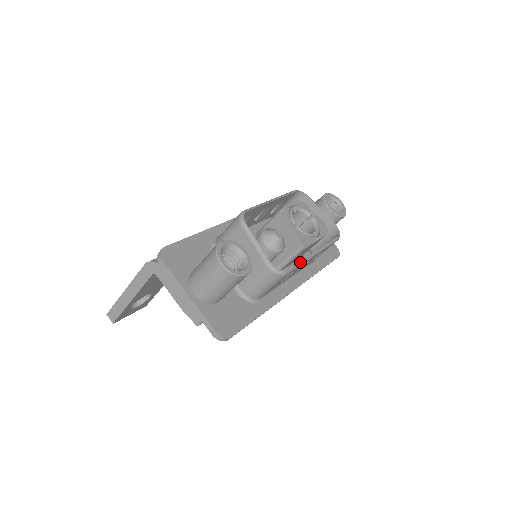
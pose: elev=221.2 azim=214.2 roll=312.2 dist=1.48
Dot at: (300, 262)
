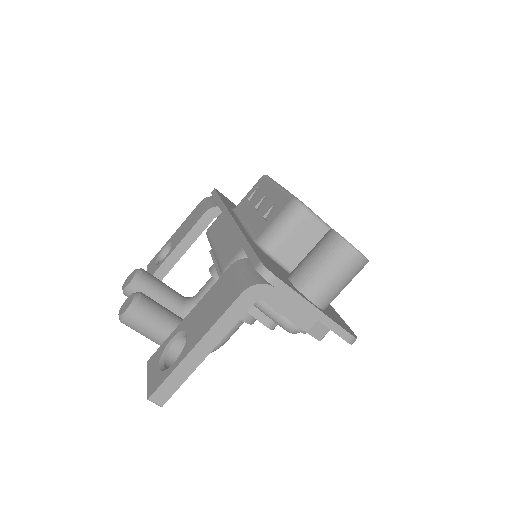
Dot at: occluded
